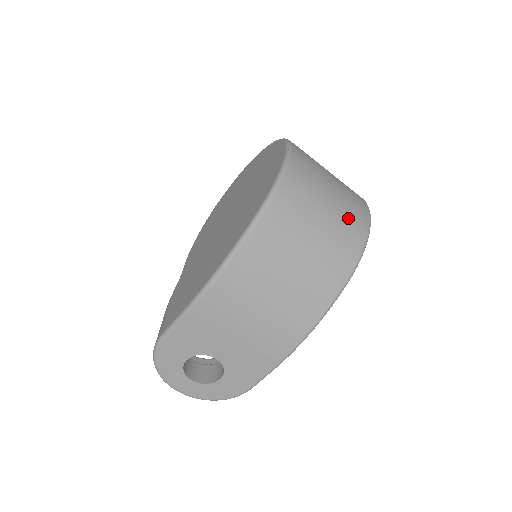
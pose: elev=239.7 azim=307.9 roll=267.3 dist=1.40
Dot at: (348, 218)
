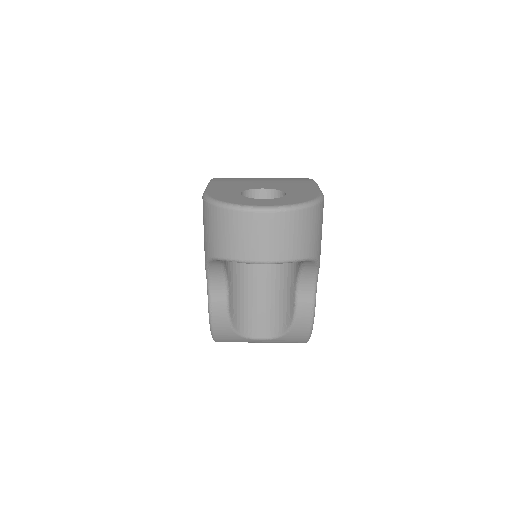
Dot at: occluded
